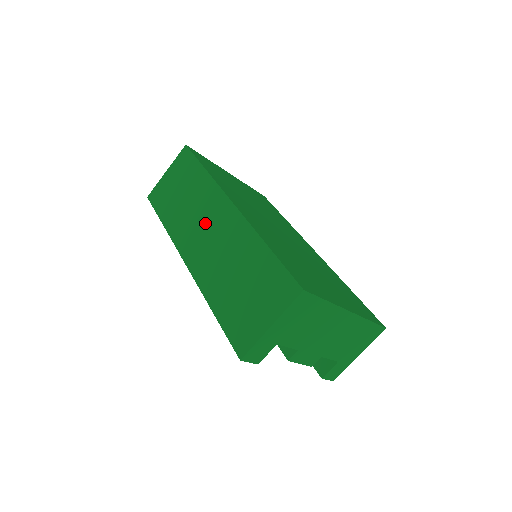
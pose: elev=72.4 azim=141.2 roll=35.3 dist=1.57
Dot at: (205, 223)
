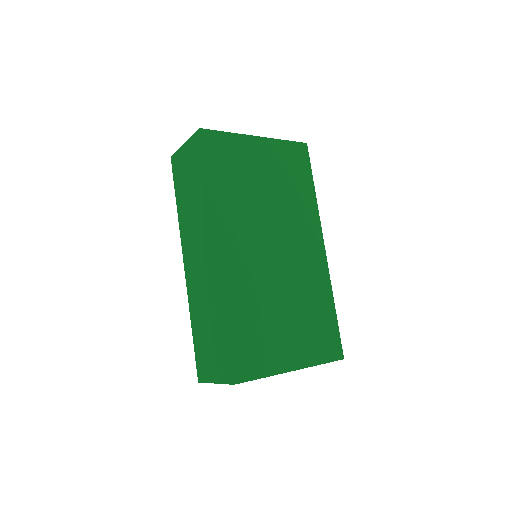
Dot at: (199, 246)
